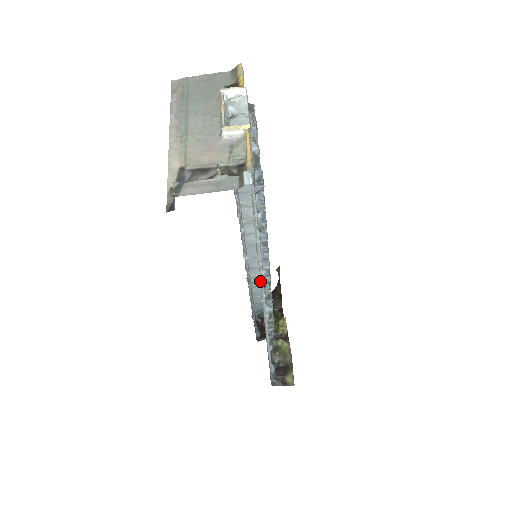
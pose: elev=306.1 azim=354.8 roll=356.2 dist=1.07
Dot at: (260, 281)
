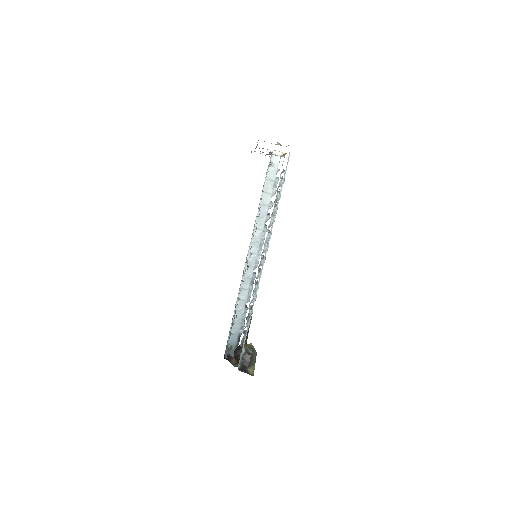
Dot at: (272, 224)
